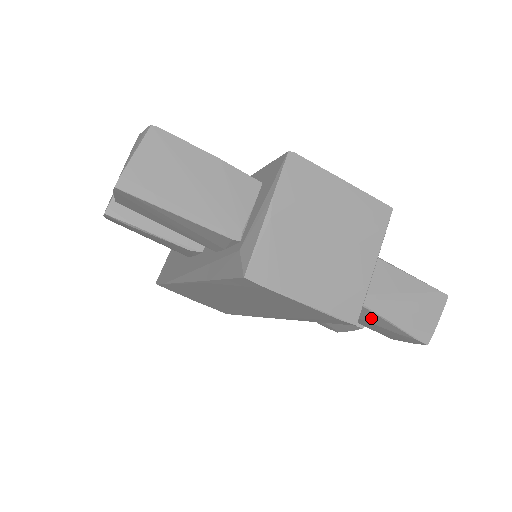
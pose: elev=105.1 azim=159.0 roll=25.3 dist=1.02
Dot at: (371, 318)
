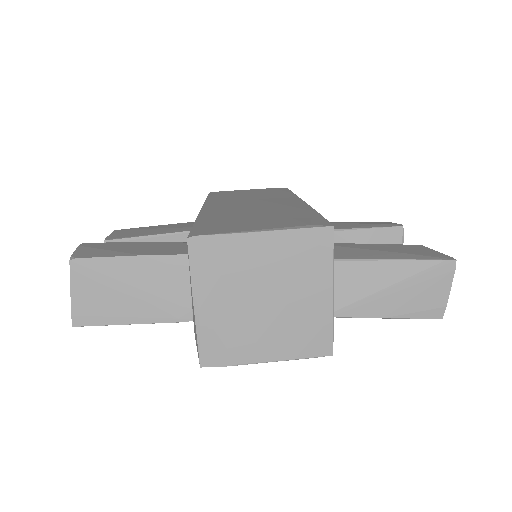
Dot at: occluded
